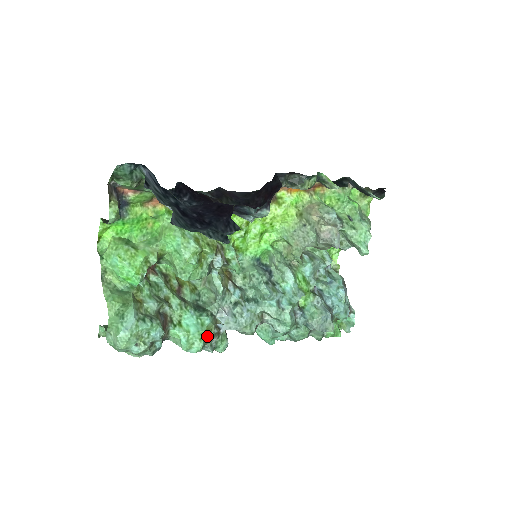
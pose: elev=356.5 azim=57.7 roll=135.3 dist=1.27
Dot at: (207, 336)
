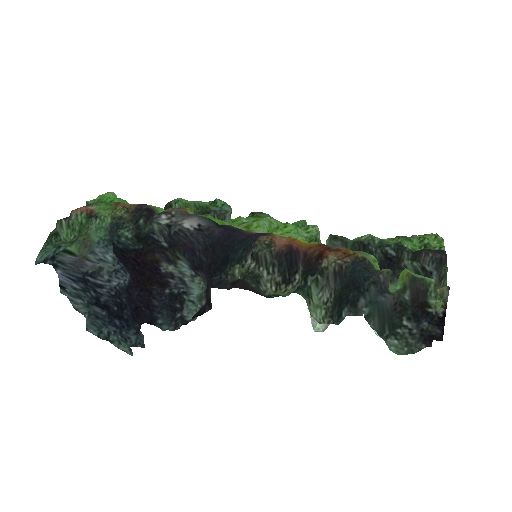
Dot at: occluded
